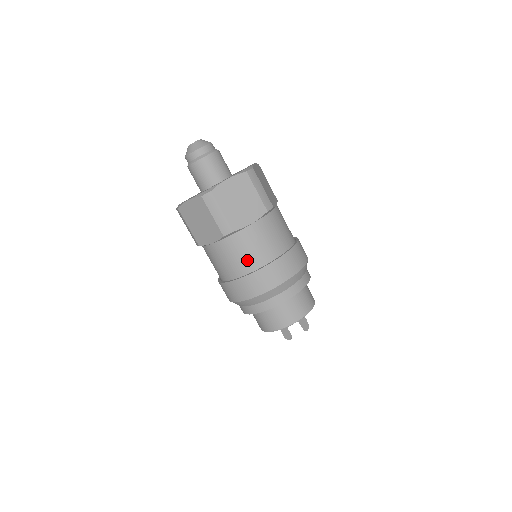
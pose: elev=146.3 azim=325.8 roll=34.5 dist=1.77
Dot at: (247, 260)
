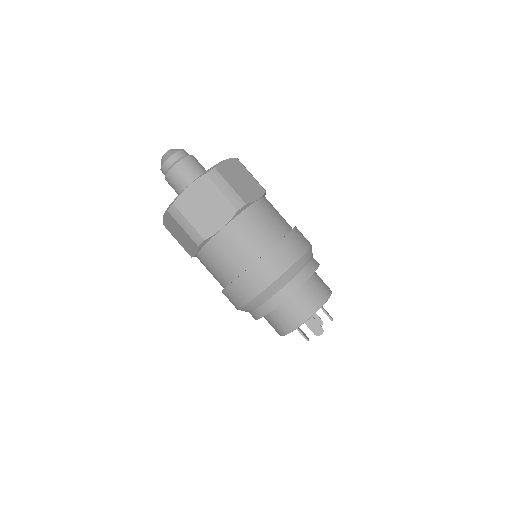
Dot at: (266, 234)
